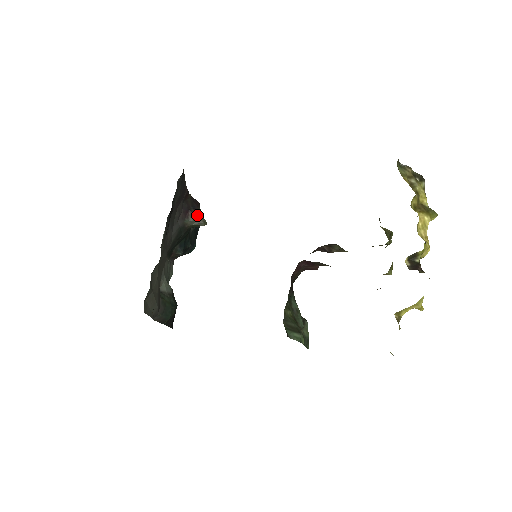
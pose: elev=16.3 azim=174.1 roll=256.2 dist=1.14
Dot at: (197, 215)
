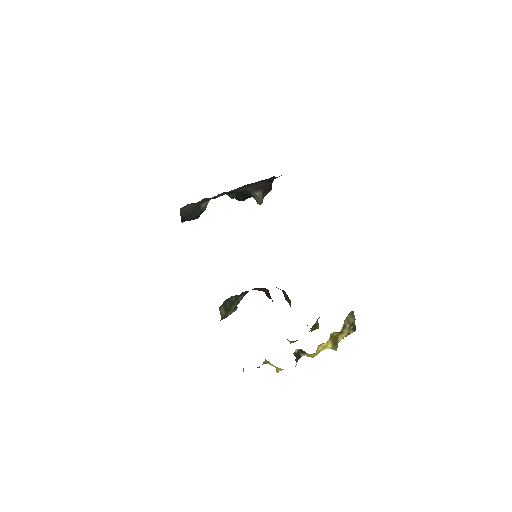
Dot at: (262, 195)
